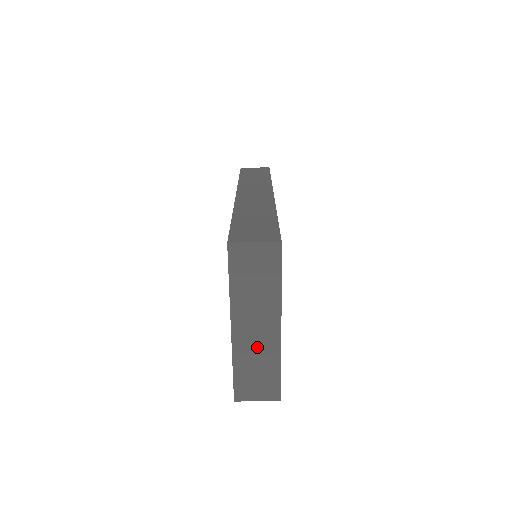
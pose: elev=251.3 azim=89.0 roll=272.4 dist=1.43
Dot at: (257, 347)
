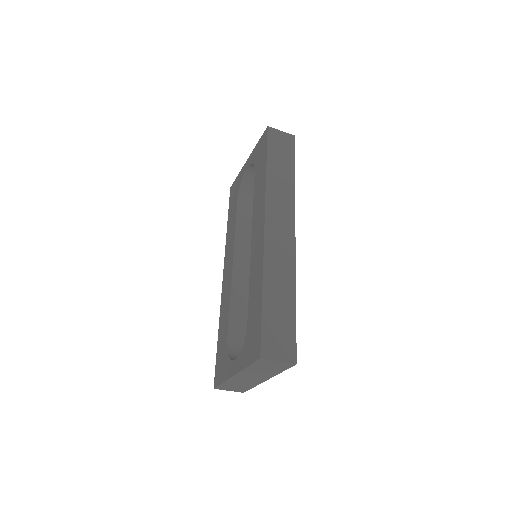
Dot at: (245, 381)
